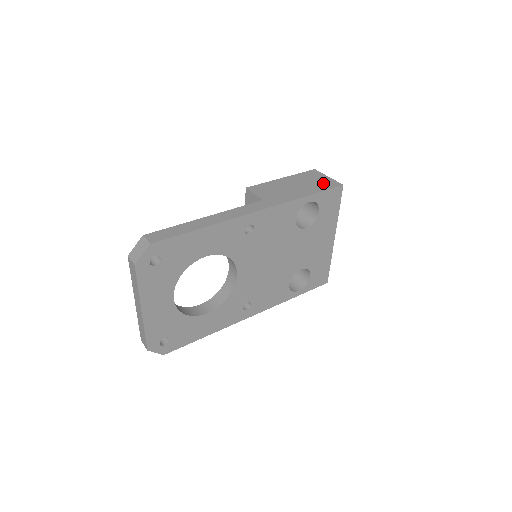
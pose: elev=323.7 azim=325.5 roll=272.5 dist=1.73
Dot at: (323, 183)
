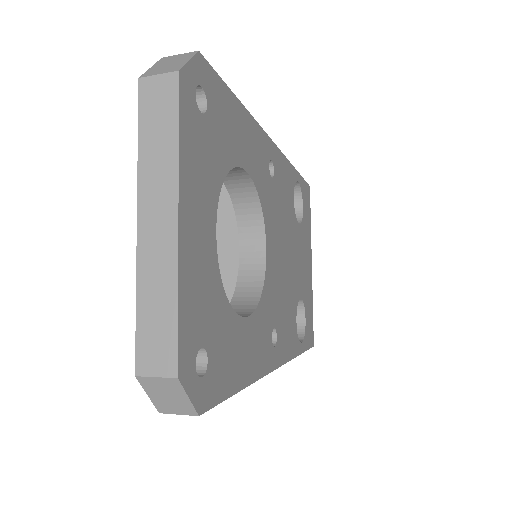
Dot at: occluded
